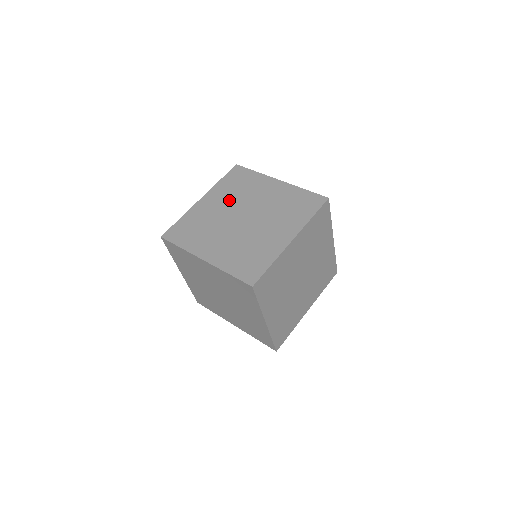
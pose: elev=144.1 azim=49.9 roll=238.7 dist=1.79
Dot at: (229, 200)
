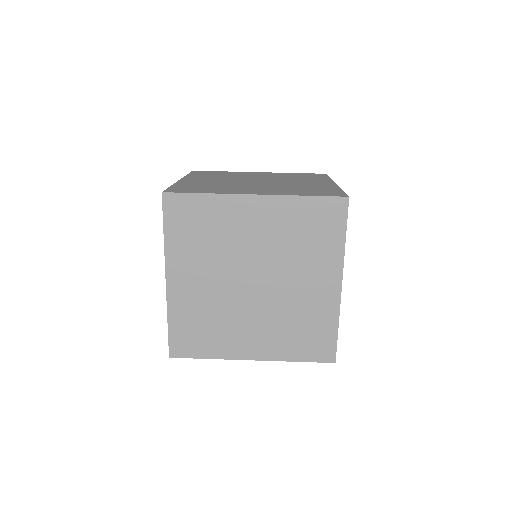
Dot at: (221, 178)
